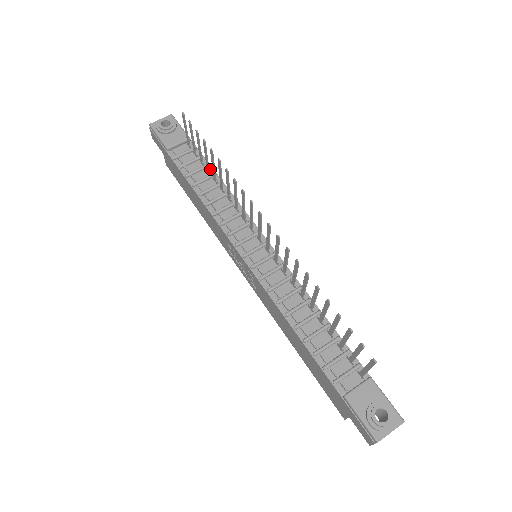
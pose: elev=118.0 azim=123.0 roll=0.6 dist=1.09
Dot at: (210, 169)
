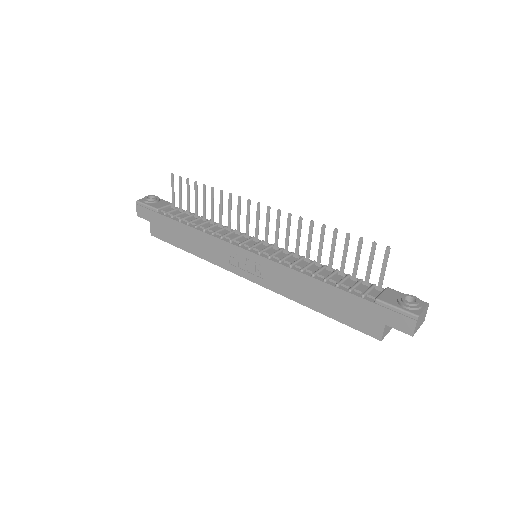
Dot at: (197, 216)
